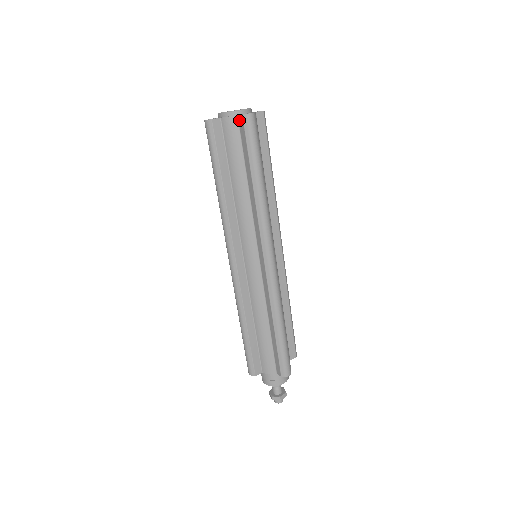
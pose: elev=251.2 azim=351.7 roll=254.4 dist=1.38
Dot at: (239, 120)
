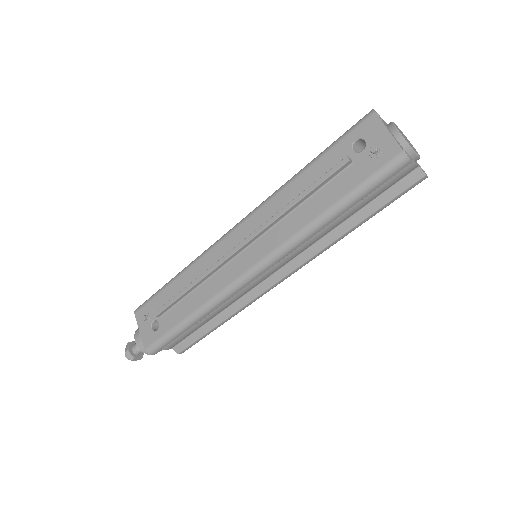
Dot at: (415, 172)
